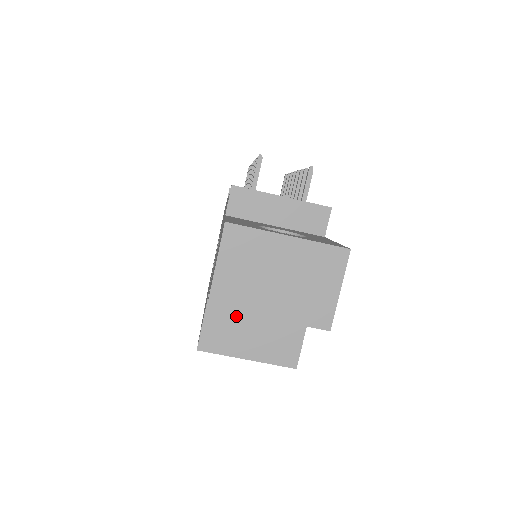
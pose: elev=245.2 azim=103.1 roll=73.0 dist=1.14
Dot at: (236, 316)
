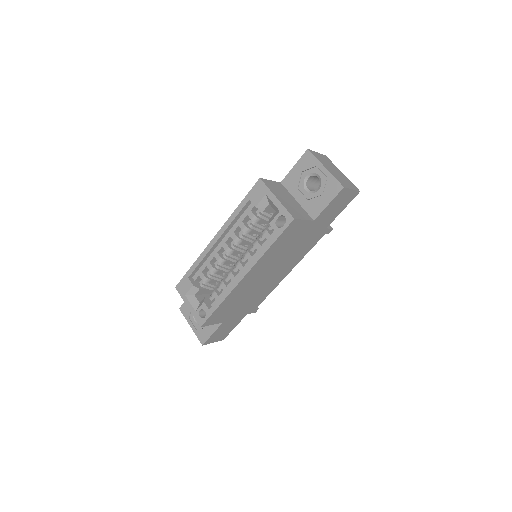
Dot at: (283, 192)
